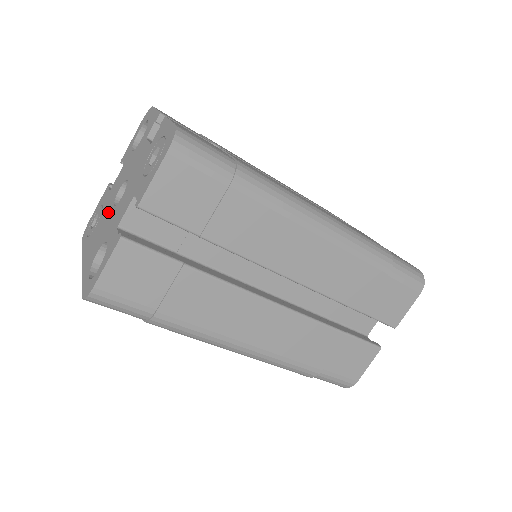
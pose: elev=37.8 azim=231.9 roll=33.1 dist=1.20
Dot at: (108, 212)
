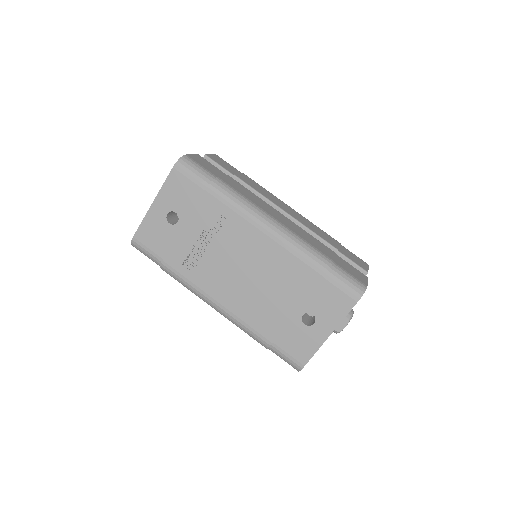
Dot at: occluded
